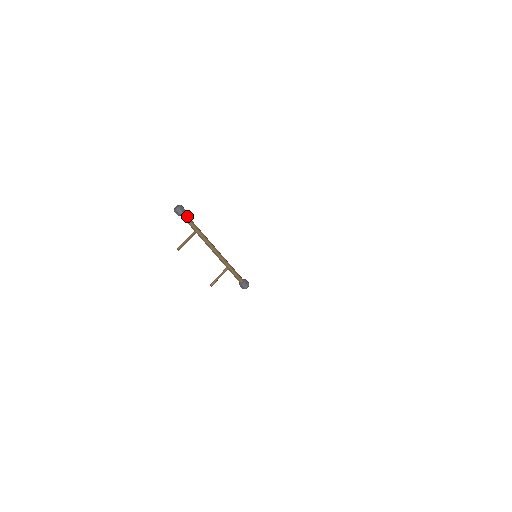
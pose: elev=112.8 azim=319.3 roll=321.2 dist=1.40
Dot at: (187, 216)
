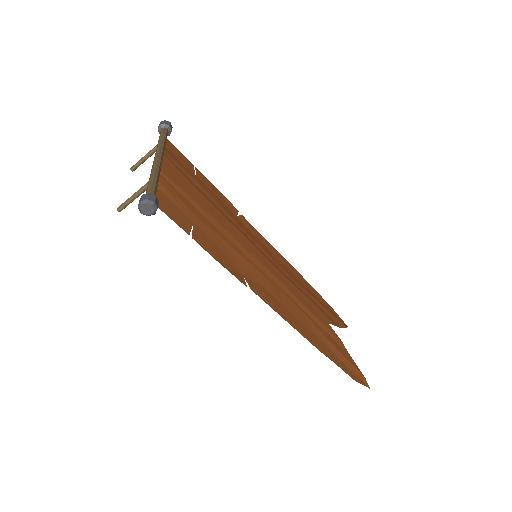
Dot at: occluded
